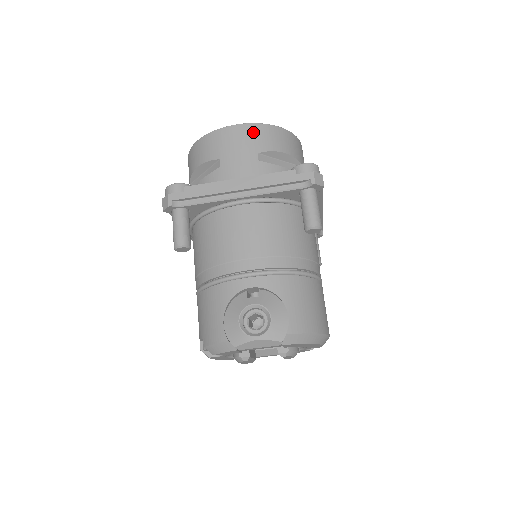
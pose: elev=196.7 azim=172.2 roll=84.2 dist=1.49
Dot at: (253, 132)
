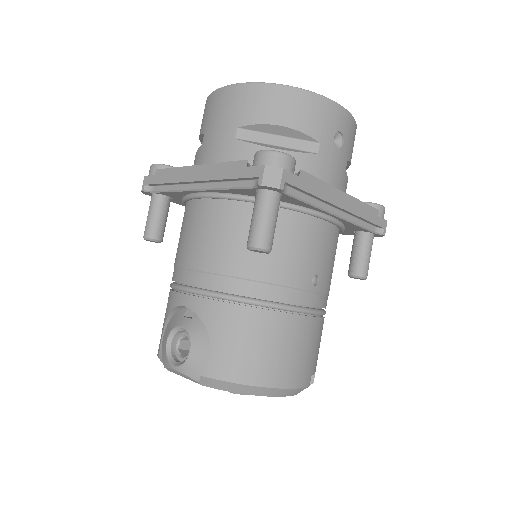
Dot at: (241, 96)
